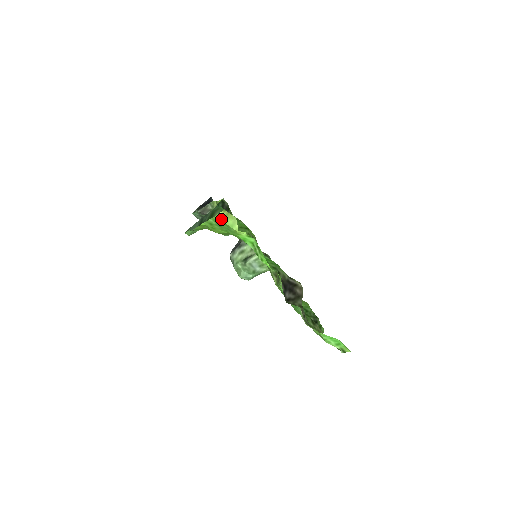
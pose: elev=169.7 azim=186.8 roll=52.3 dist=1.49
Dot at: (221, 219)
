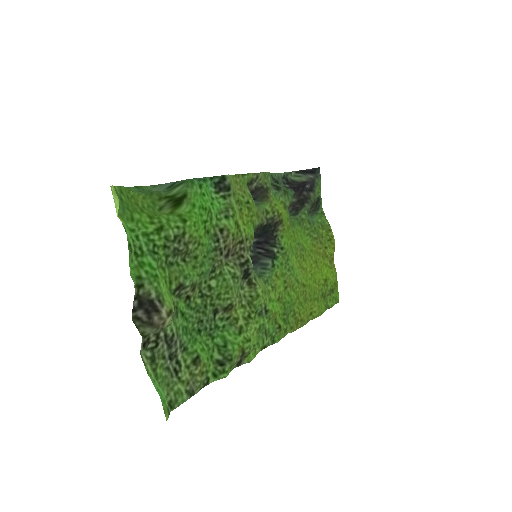
Dot at: (112, 193)
